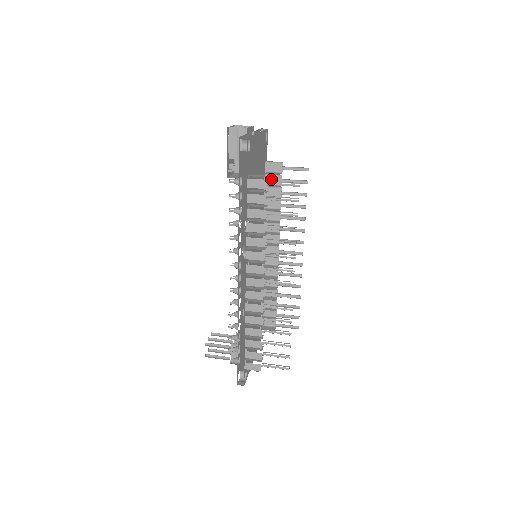
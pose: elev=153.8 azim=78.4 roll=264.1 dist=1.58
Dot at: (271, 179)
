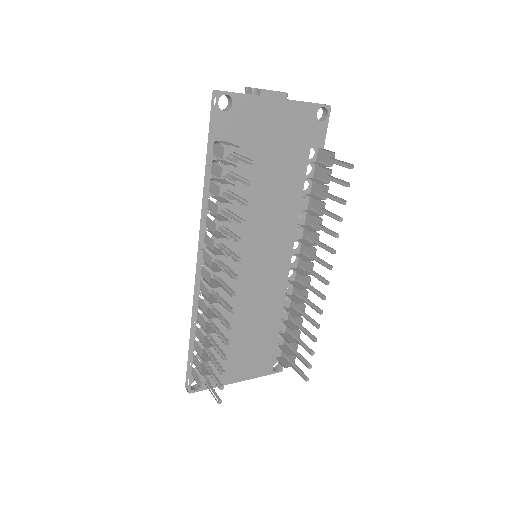
Dot at: (322, 173)
